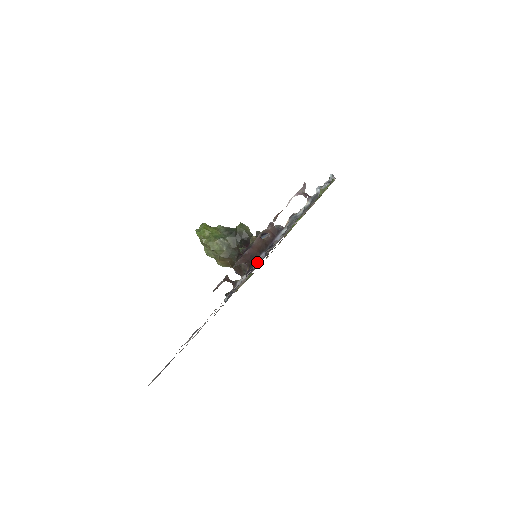
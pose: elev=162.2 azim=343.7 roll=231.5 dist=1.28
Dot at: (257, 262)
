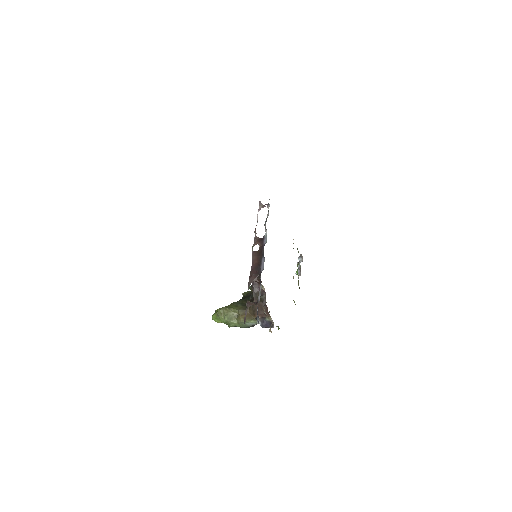
Dot at: (262, 268)
